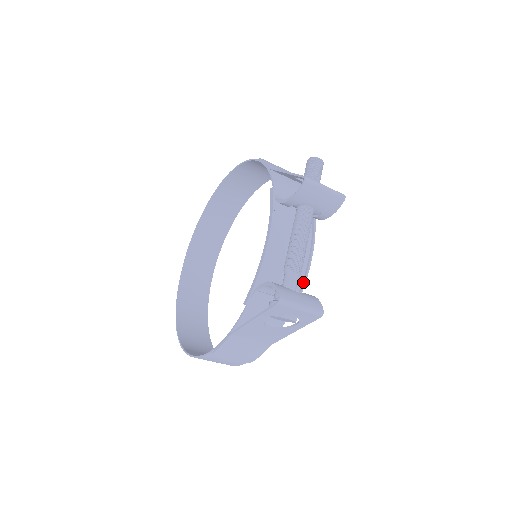
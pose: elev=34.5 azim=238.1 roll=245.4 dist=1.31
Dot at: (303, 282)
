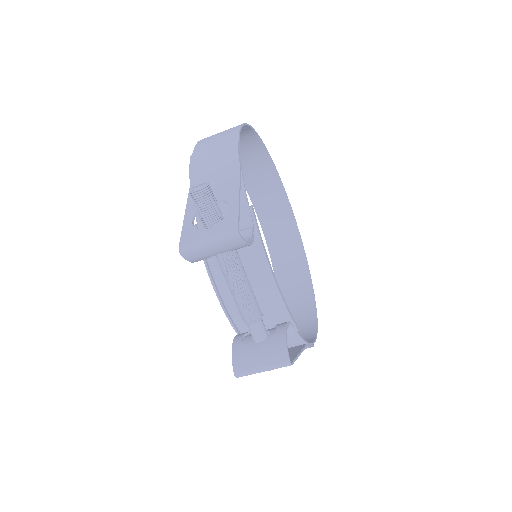
Dot at: (282, 304)
